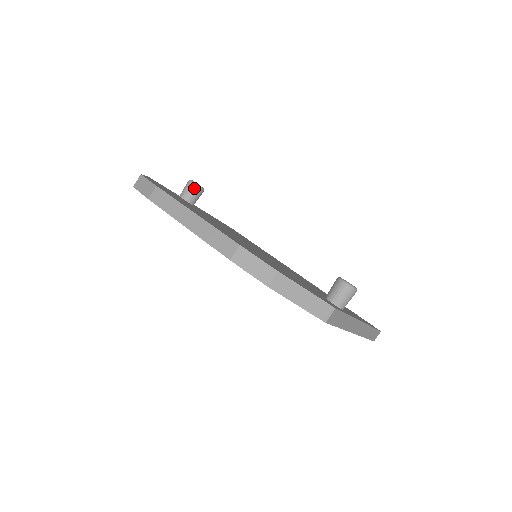
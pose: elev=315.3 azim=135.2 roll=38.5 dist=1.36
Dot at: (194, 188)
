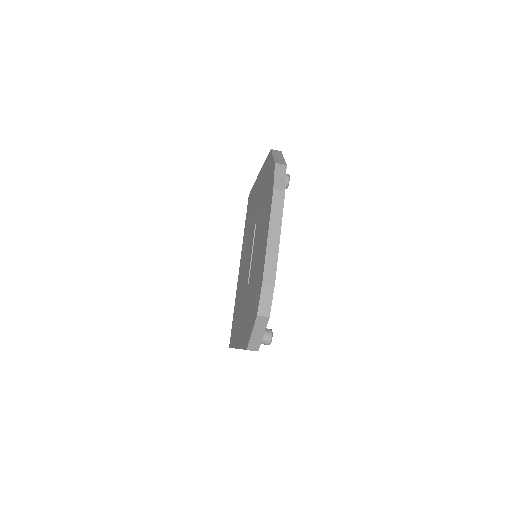
Dot at: occluded
